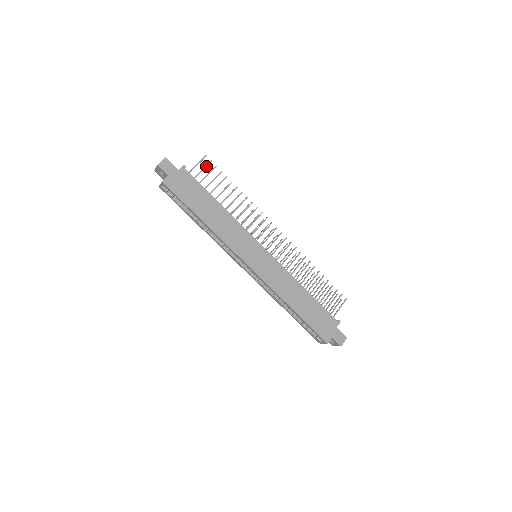
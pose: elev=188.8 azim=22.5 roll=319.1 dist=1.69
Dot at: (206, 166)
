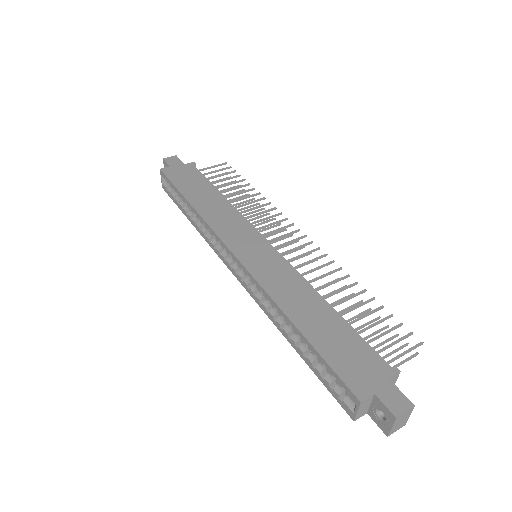
Dot at: occluded
